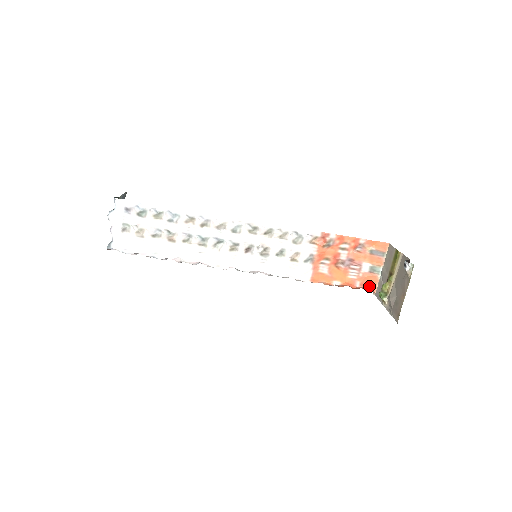
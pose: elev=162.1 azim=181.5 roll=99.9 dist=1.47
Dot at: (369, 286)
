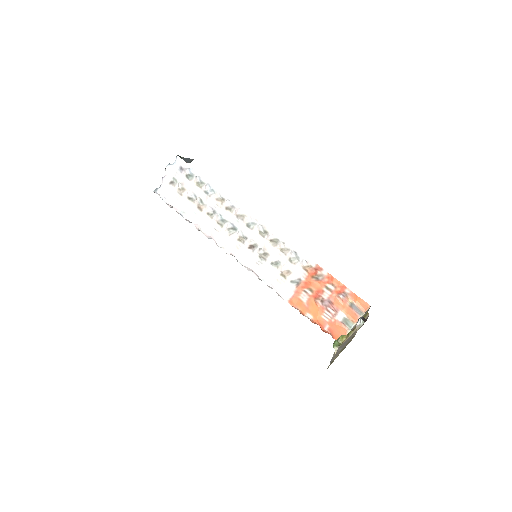
Dot at: (336, 335)
